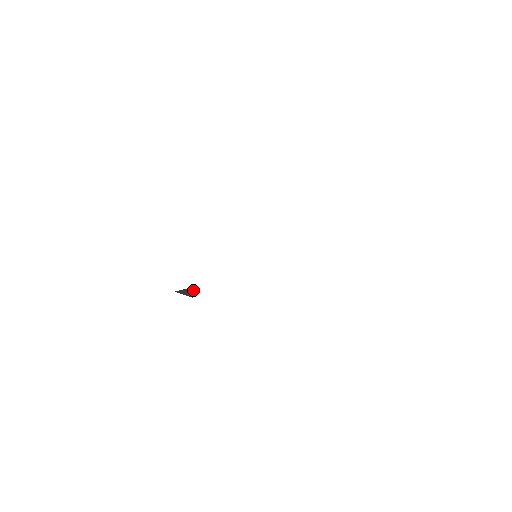
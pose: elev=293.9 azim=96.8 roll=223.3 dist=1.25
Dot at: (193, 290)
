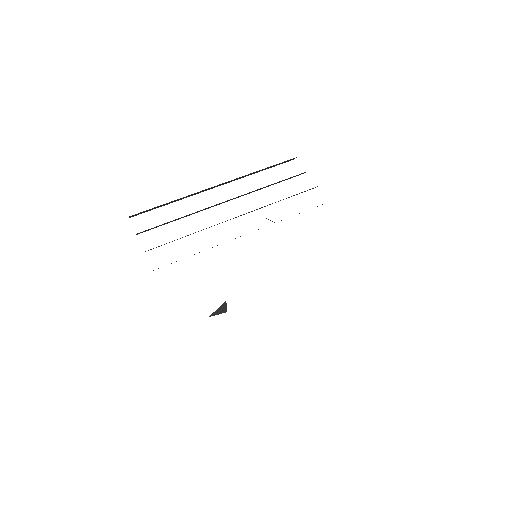
Dot at: (224, 306)
